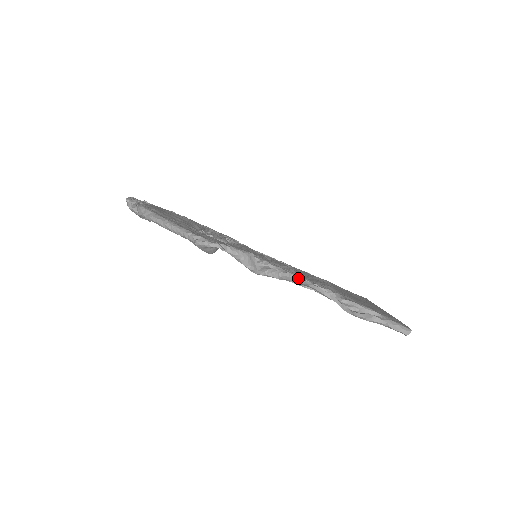
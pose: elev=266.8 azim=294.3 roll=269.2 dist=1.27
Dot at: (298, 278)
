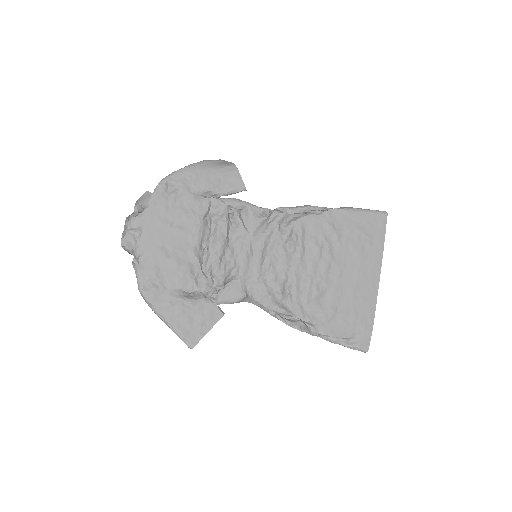
Dot at: occluded
